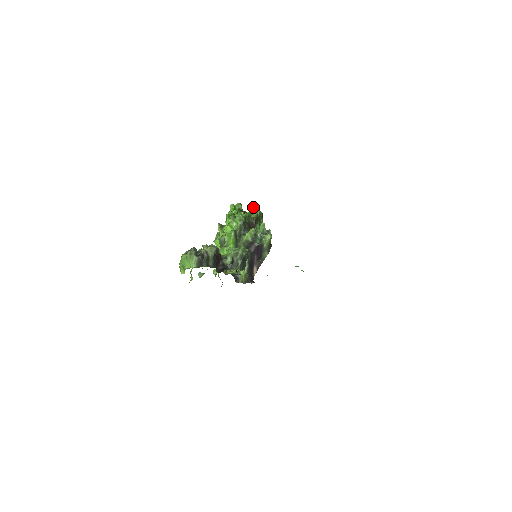
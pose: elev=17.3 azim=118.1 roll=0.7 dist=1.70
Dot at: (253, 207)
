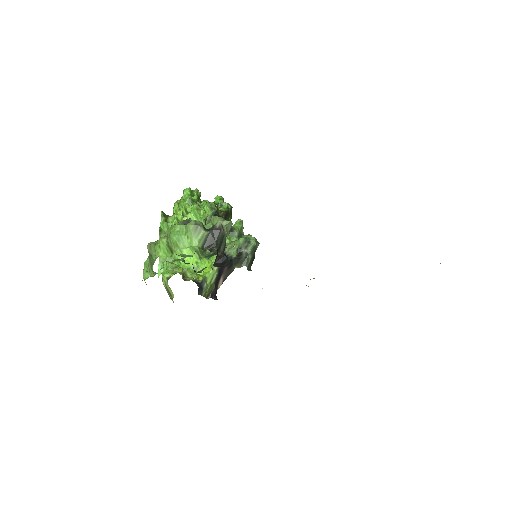
Dot at: (222, 198)
